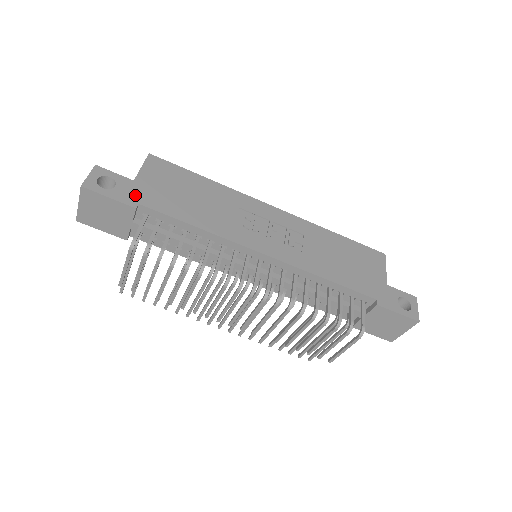
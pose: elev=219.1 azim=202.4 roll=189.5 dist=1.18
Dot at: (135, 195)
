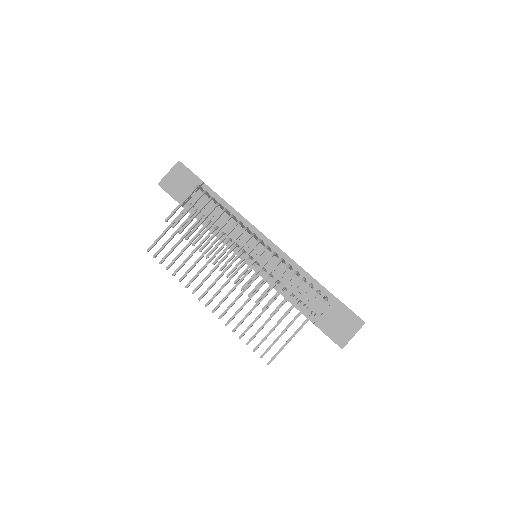
Dot at: occluded
